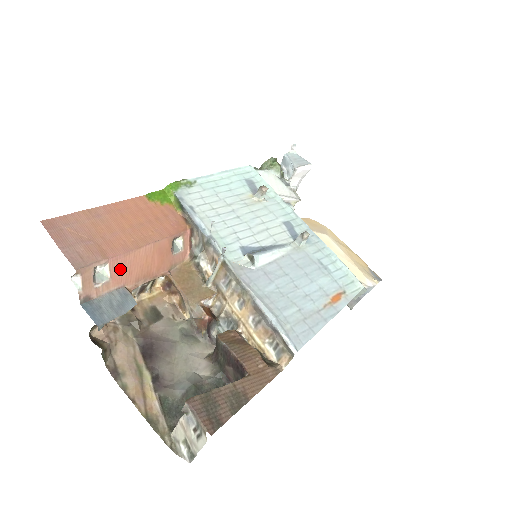
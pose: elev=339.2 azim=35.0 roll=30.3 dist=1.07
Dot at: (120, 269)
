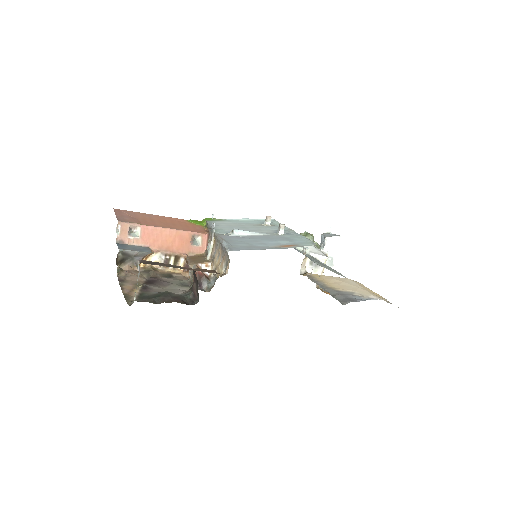
Dot at: (148, 235)
